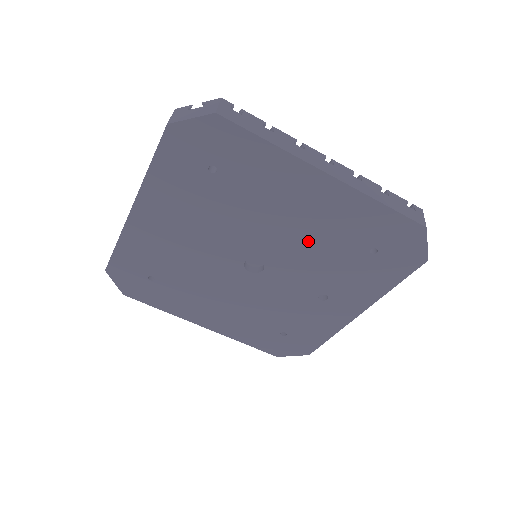
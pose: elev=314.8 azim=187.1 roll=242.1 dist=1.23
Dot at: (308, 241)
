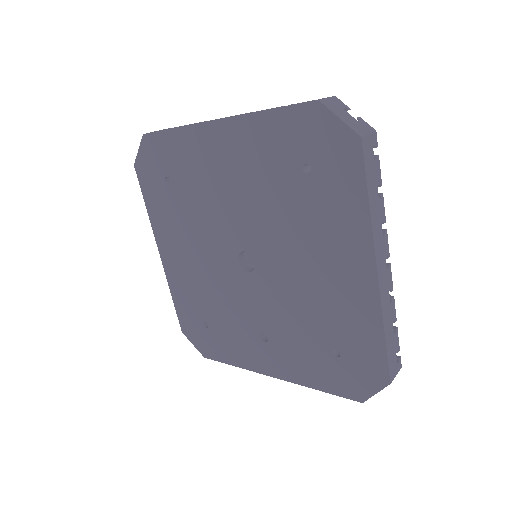
Dot at: (304, 293)
